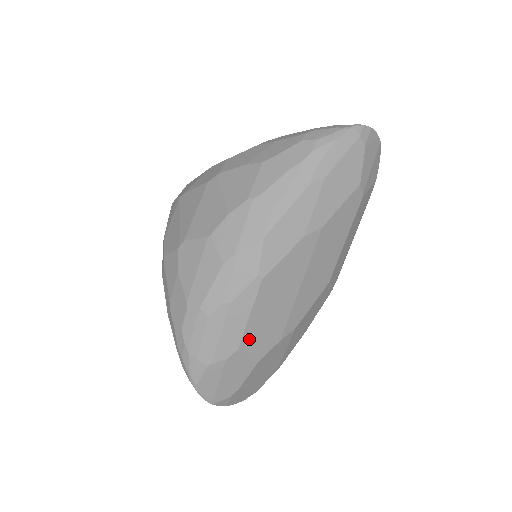
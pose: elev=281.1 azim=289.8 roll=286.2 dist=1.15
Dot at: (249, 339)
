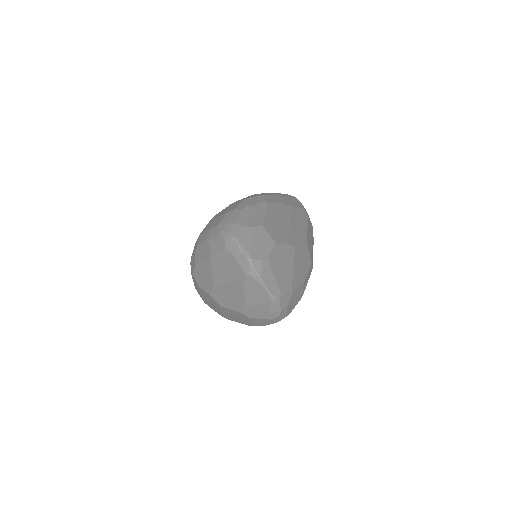
Dot at: (267, 225)
